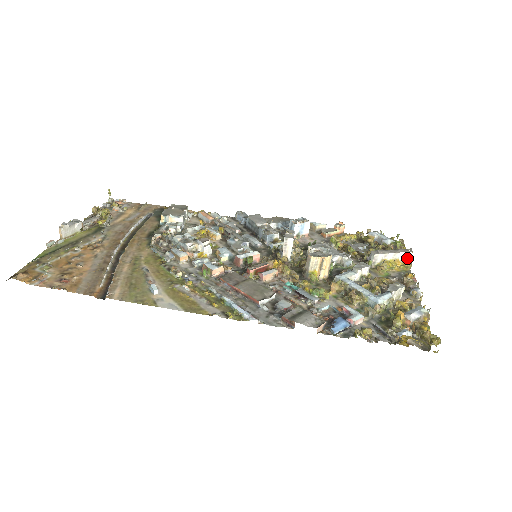
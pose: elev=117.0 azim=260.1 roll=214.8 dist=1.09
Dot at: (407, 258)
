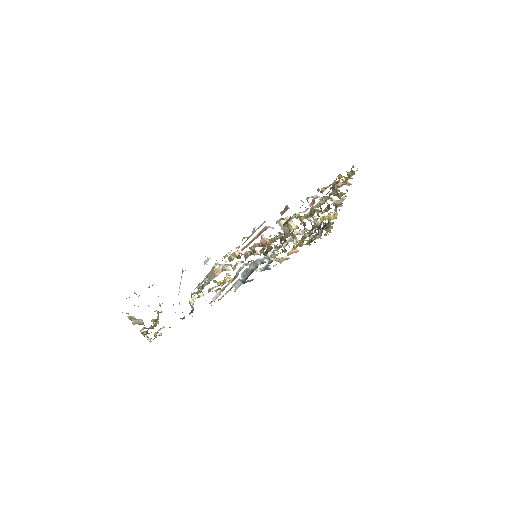
Dot at: (332, 215)
